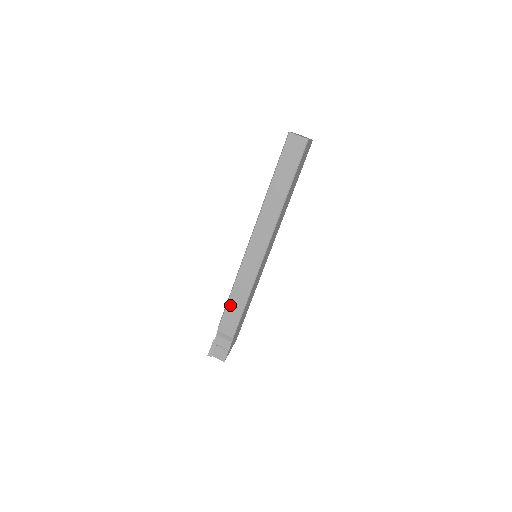
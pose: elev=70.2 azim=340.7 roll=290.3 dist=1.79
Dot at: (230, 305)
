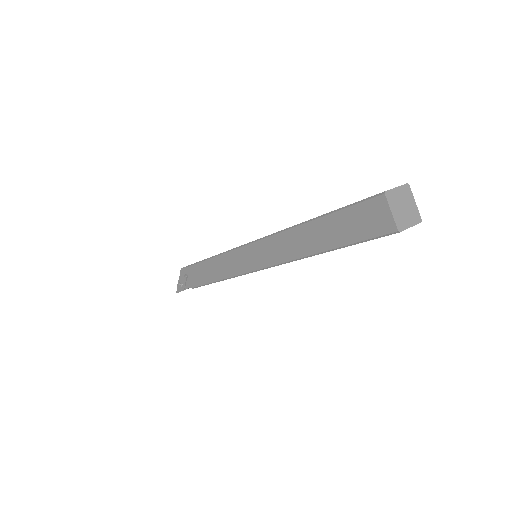
Dot at: occluded
